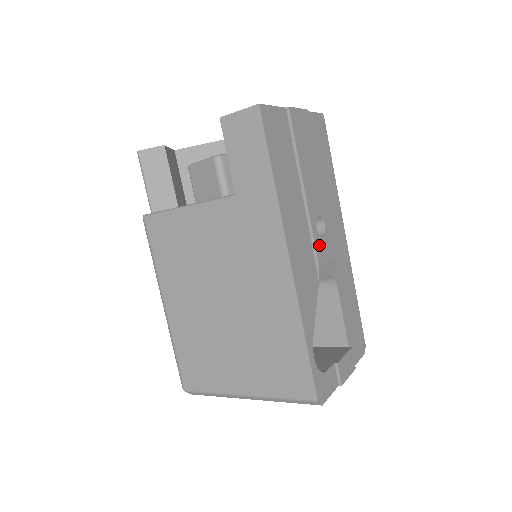
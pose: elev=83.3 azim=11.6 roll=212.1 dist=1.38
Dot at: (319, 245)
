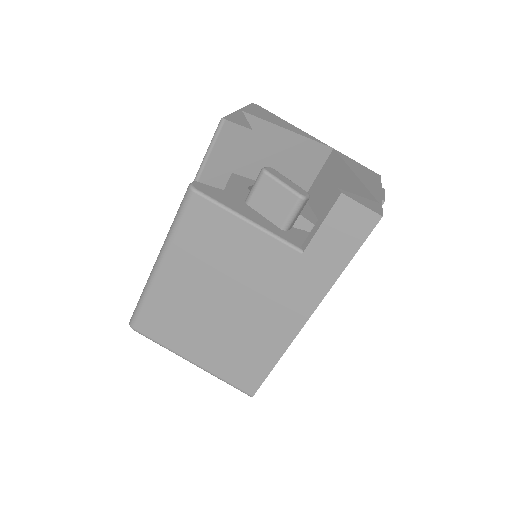
Dot at: occluded
